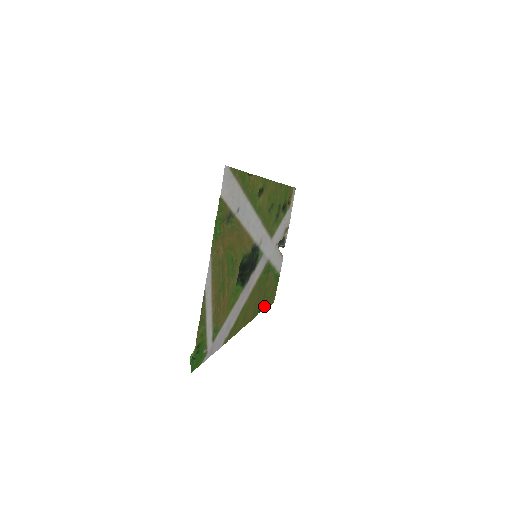
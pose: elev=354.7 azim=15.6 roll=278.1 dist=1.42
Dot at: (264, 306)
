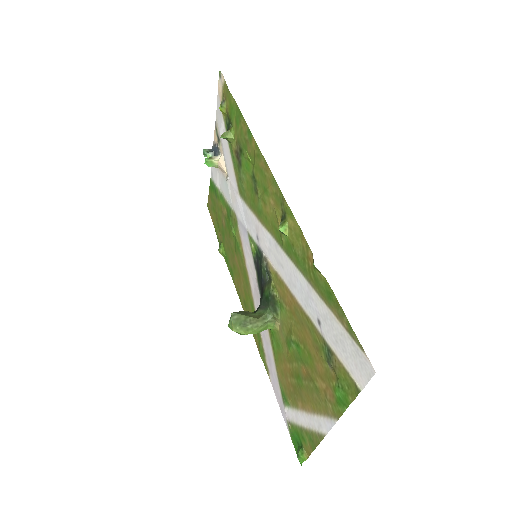
Dot at: (217, 235)
